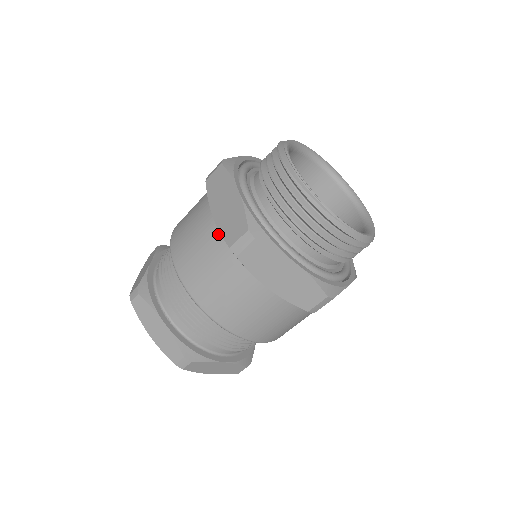
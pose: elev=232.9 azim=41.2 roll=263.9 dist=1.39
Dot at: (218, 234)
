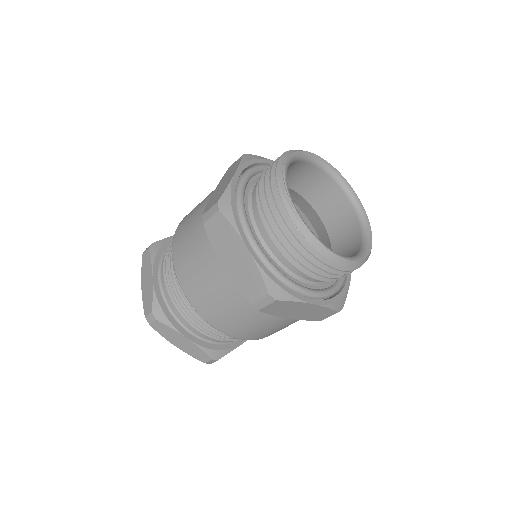
Dot at: occluded
